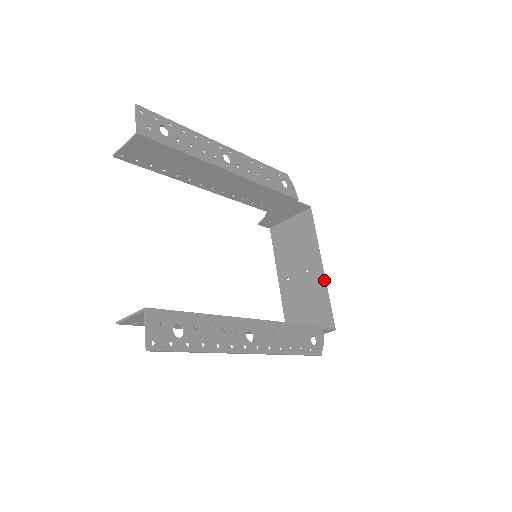
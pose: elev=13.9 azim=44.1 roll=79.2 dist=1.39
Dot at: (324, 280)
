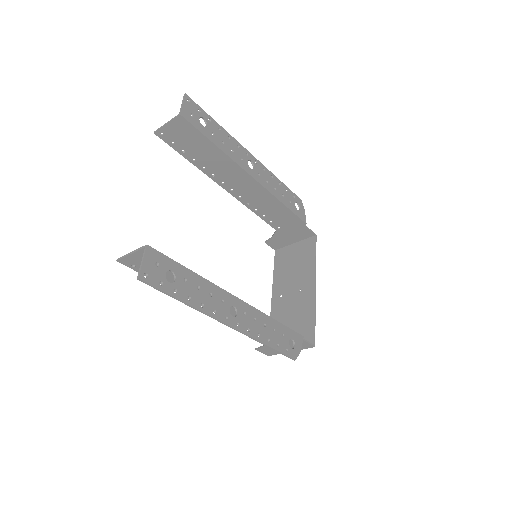
Dot at: (314, 300)
